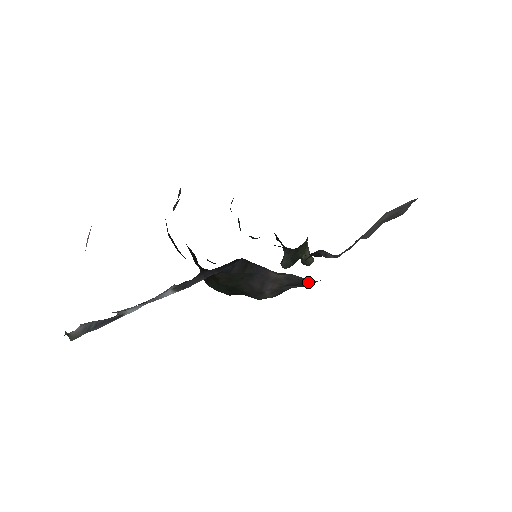
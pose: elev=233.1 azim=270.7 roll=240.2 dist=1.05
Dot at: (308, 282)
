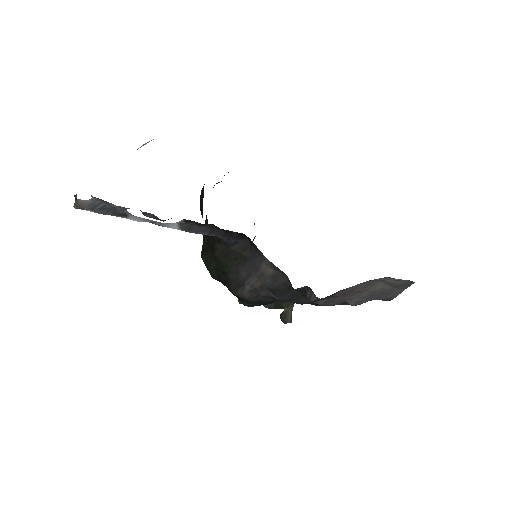
Dot at: (288, 292)
